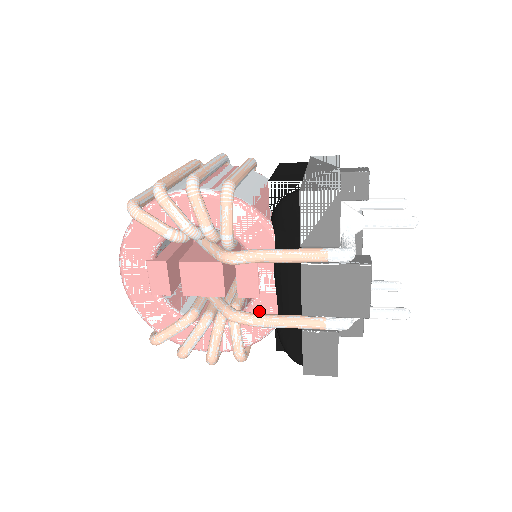
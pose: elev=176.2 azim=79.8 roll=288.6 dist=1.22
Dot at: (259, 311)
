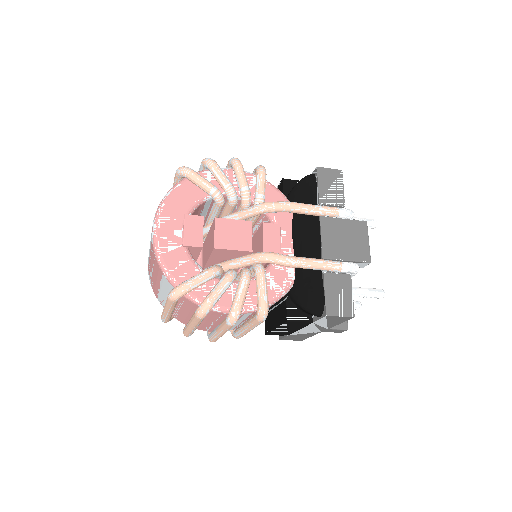
Dot at: (279, 268)
